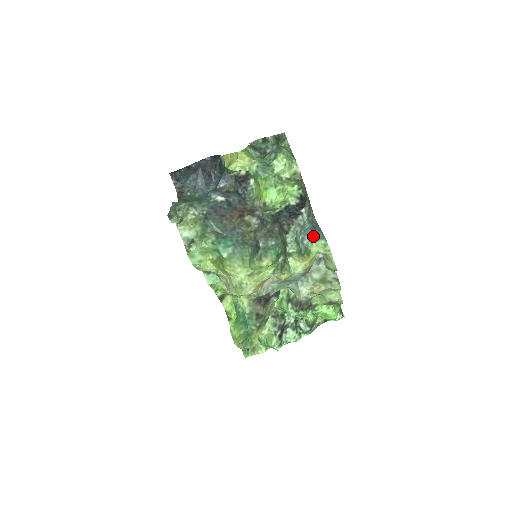
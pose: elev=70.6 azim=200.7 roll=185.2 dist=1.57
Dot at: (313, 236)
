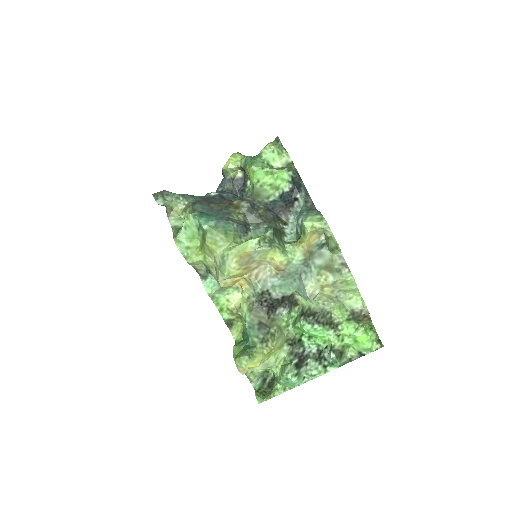
Dot at: (308, 214)
